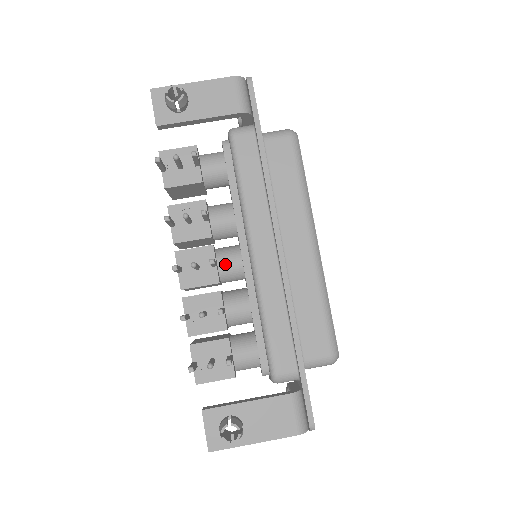
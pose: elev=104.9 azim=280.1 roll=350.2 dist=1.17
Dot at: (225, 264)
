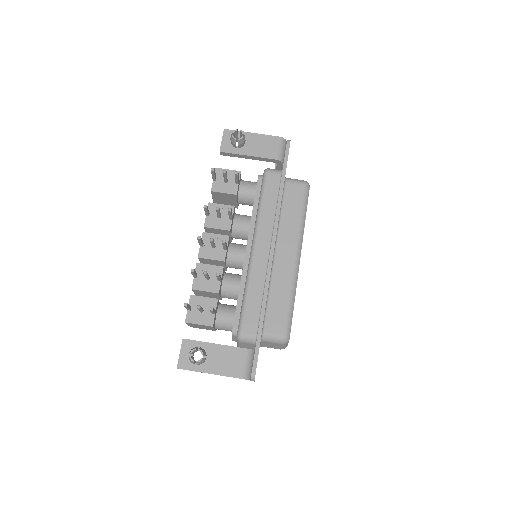
Dot at: (233, 252)
